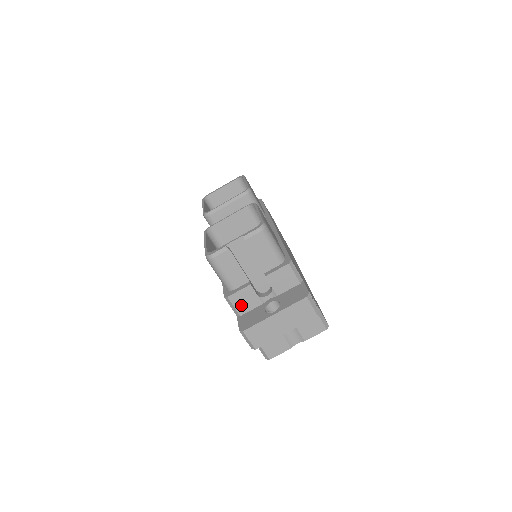
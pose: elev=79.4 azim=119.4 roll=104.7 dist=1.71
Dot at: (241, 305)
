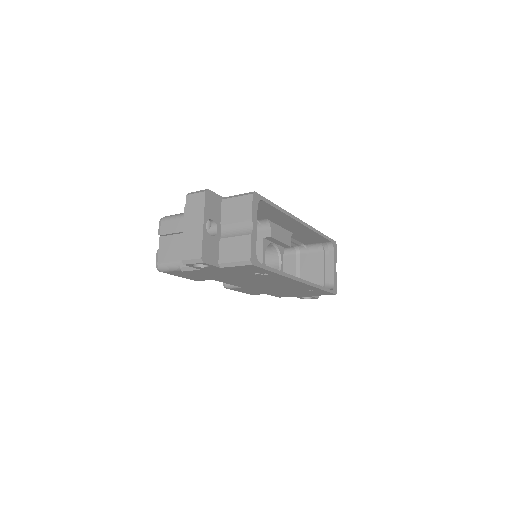
Dot at: occluded
